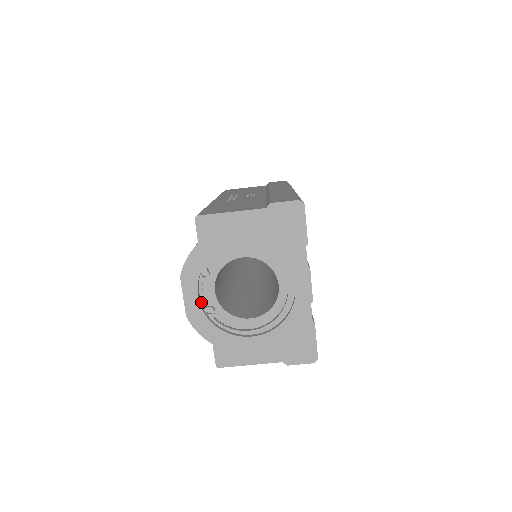
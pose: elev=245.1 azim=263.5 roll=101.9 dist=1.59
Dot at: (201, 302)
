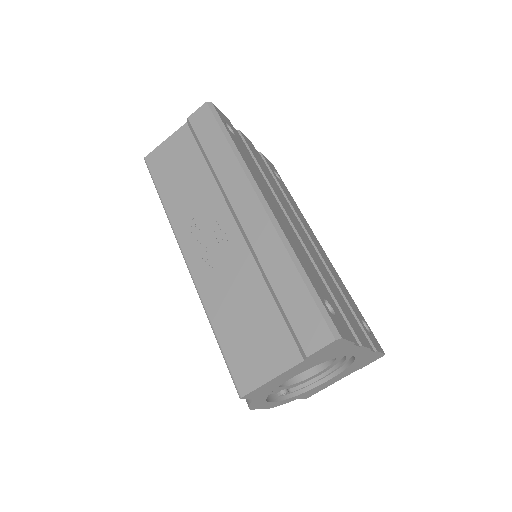
Dot at: (273, 395)
